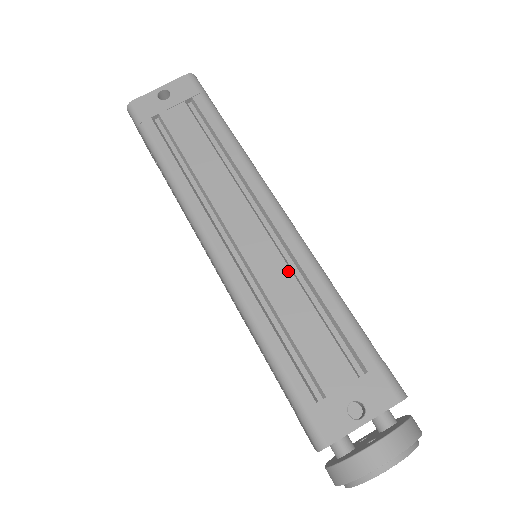
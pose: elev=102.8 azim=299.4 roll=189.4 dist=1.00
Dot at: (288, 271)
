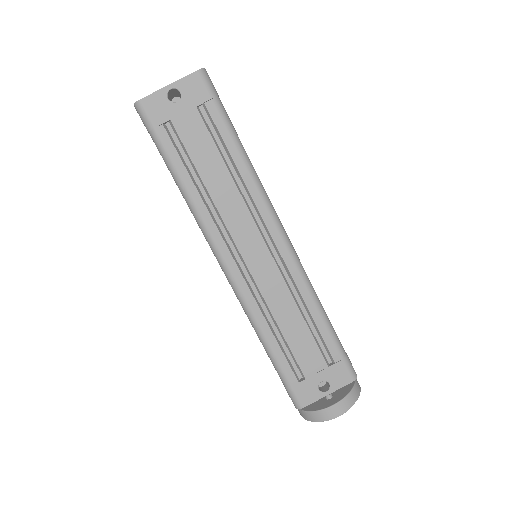
Dot at: (287, 290)
